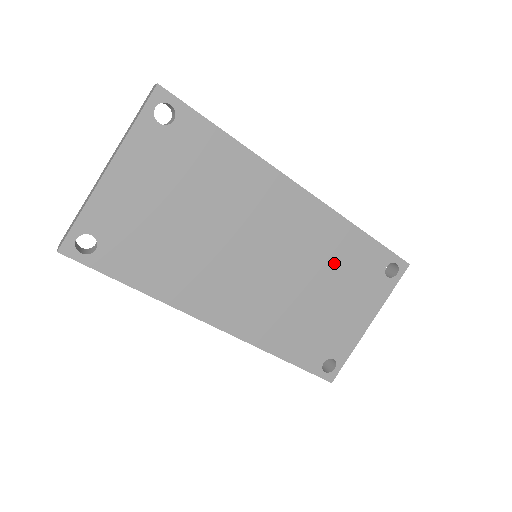
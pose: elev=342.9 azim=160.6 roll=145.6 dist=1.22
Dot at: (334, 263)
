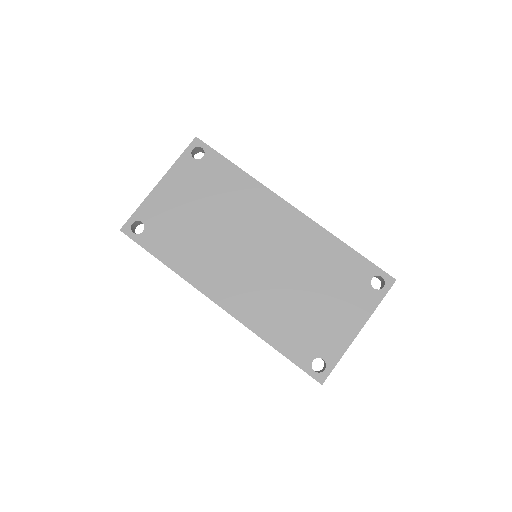
Dot at: (320, 267)
